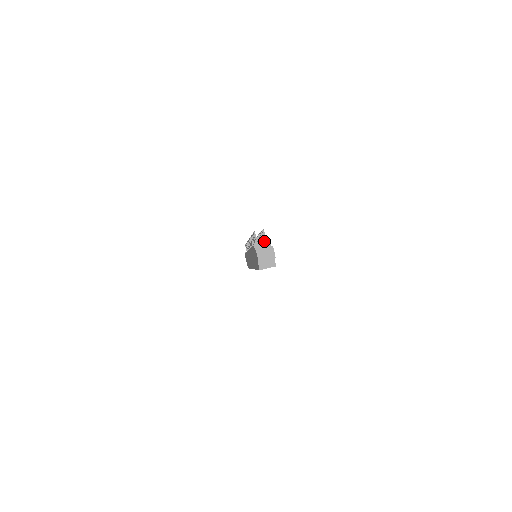
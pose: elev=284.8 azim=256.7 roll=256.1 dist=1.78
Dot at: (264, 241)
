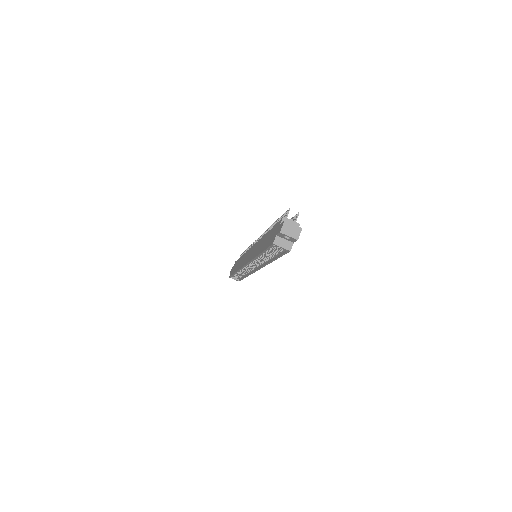
Dot at: (294, 222)
